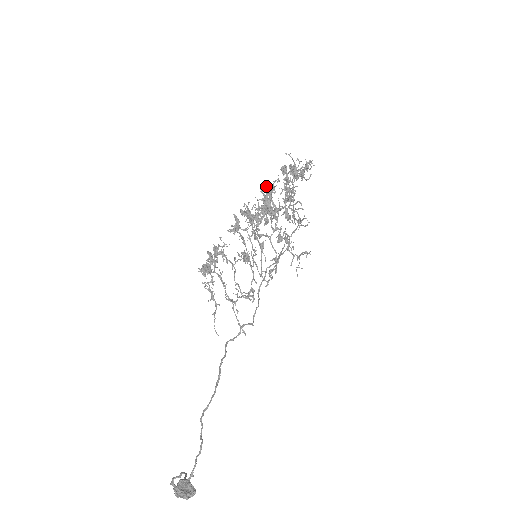
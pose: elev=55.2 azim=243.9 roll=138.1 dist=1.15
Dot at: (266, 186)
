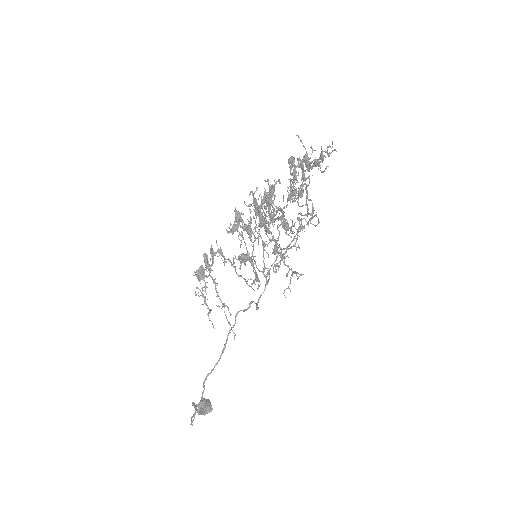
Dot at: (268, 184)
